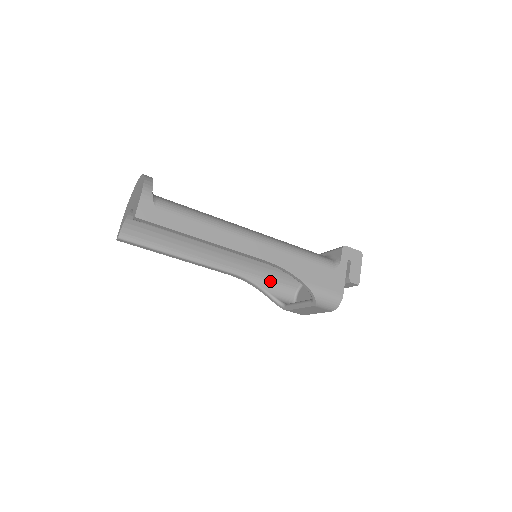
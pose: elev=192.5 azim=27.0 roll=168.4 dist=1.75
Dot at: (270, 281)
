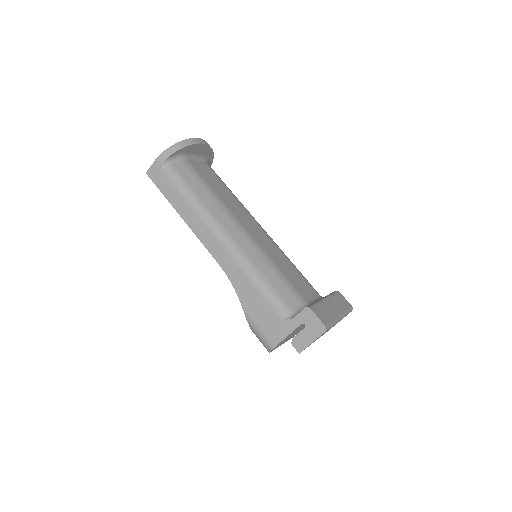
Dot at: occluded
